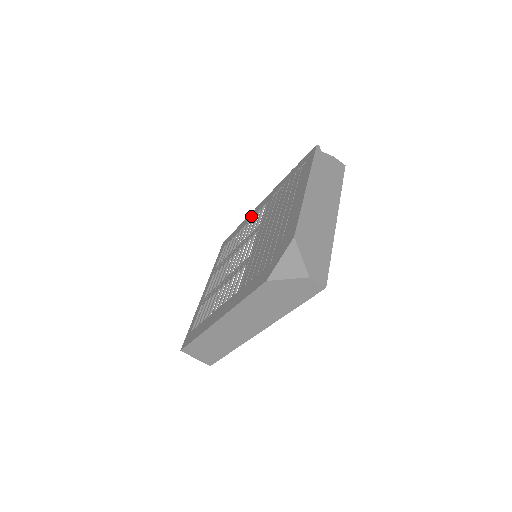
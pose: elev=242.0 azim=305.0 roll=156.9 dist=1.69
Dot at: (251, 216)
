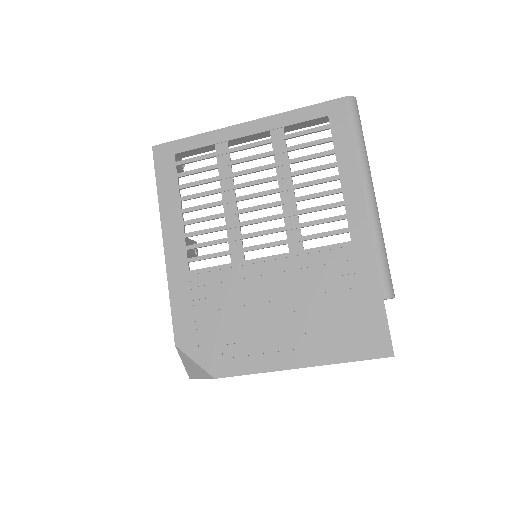
Dot at: (350, 194)
